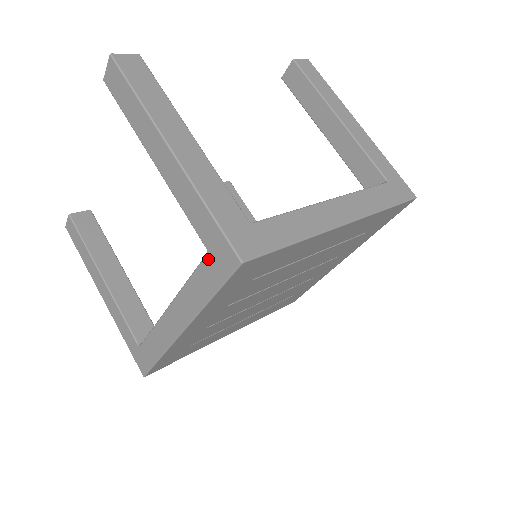
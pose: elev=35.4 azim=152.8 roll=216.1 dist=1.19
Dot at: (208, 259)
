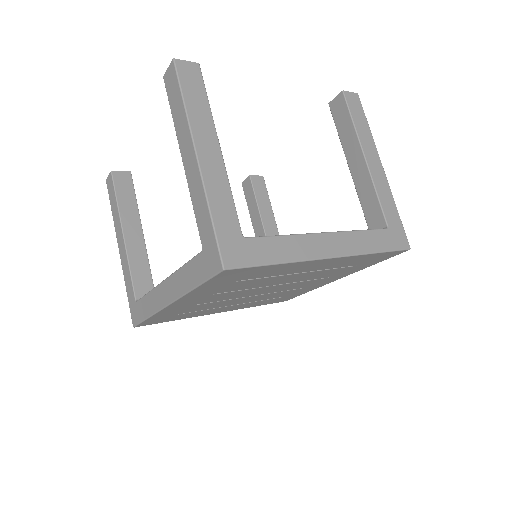
Dot at: (201, 256)
